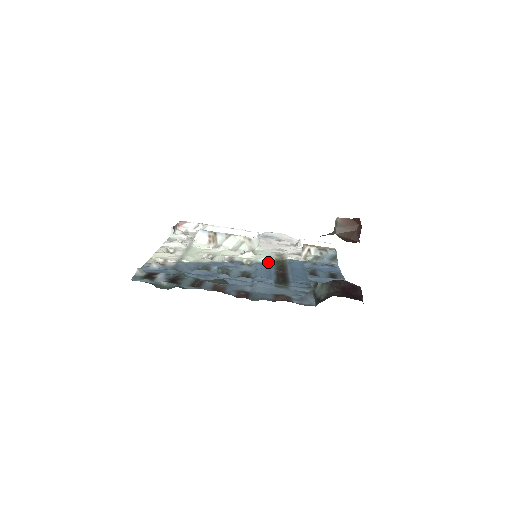
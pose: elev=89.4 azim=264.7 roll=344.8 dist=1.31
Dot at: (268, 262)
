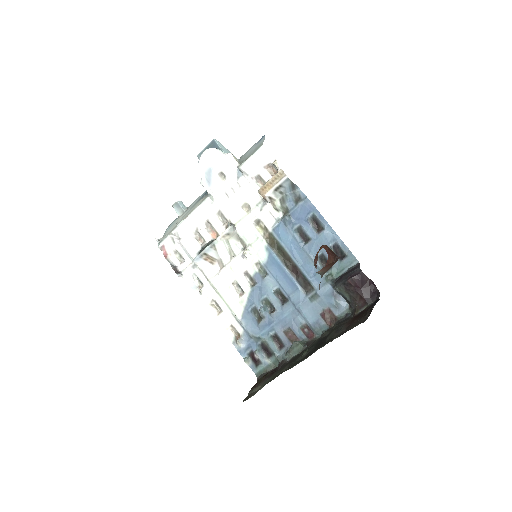
Dot at: (269, 256)
